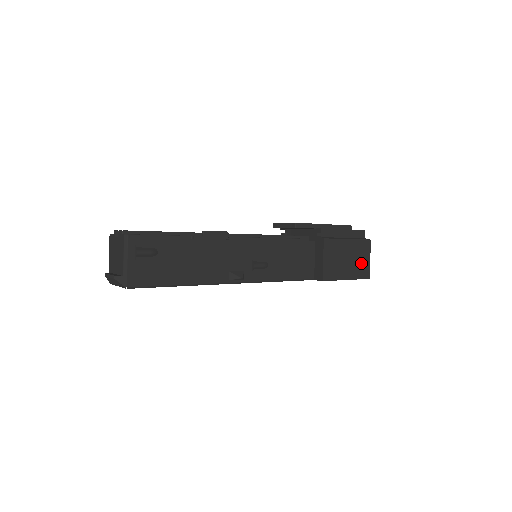
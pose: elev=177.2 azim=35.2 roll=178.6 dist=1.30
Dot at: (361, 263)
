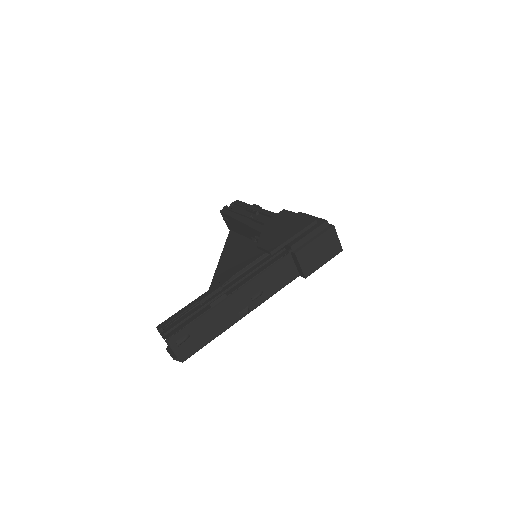
Dot at: (332, 246)
